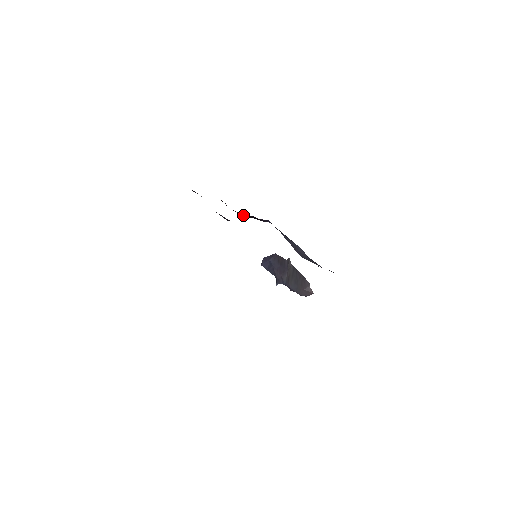
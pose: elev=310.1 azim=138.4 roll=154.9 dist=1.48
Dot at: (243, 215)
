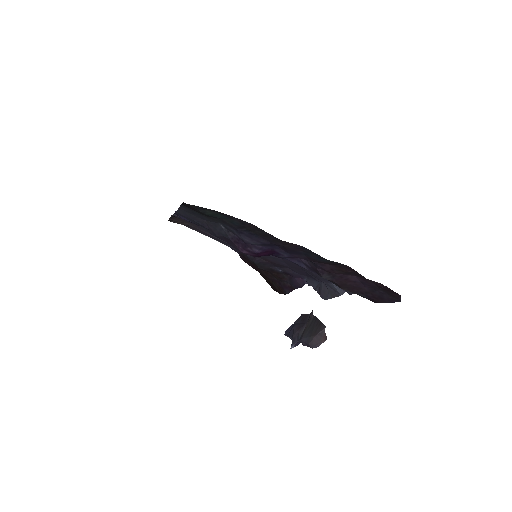
Dot at: (285, 289)
